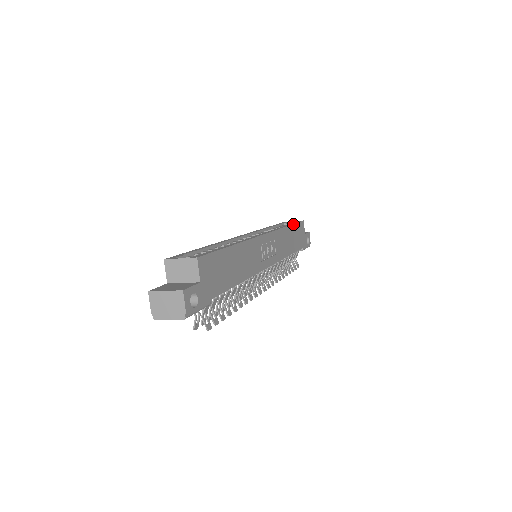
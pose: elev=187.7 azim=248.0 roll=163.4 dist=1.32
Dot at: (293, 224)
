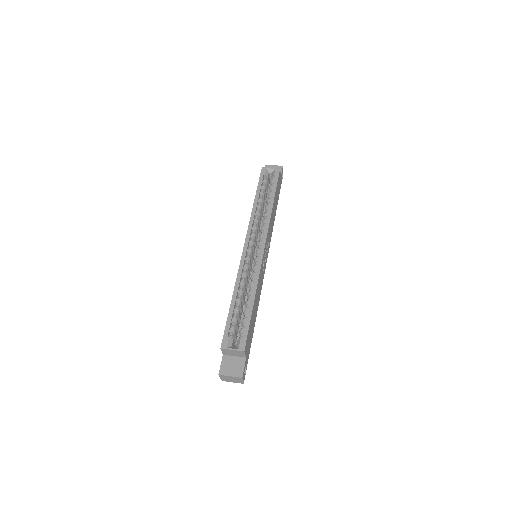
Dot at: (275, 192)
